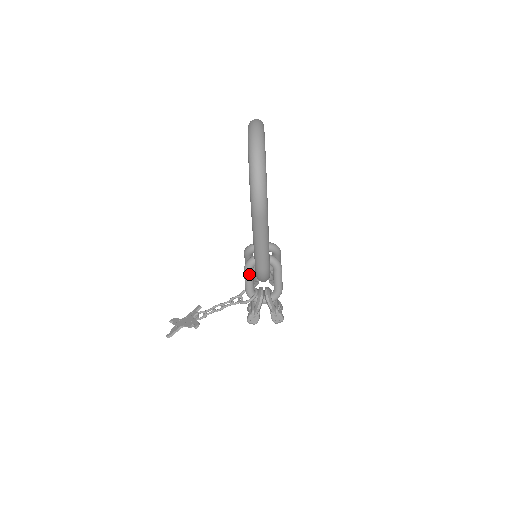
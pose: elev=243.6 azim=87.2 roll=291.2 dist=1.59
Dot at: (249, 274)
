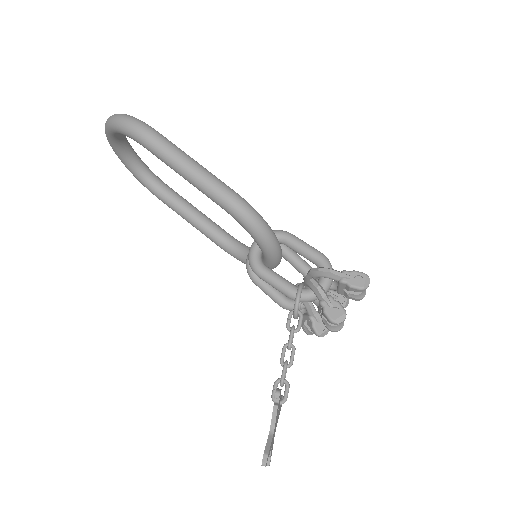
Dot at: (264, 270)
